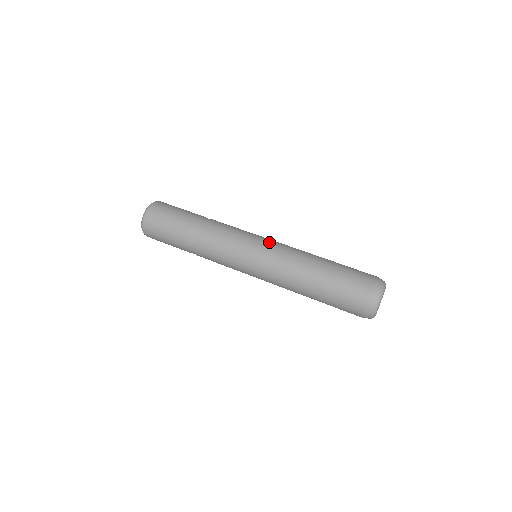
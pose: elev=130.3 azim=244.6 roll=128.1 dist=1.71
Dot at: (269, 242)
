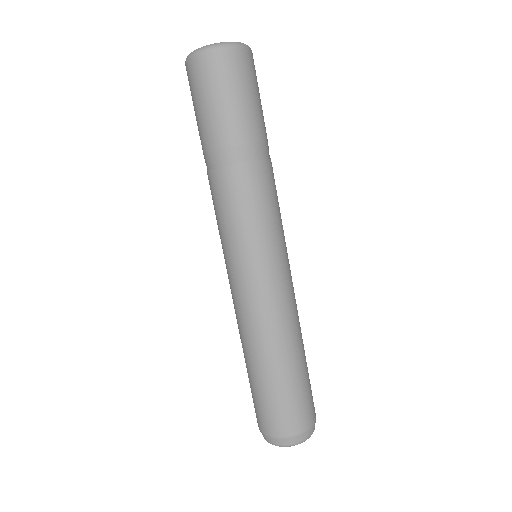
Dot at: (280, 274)
